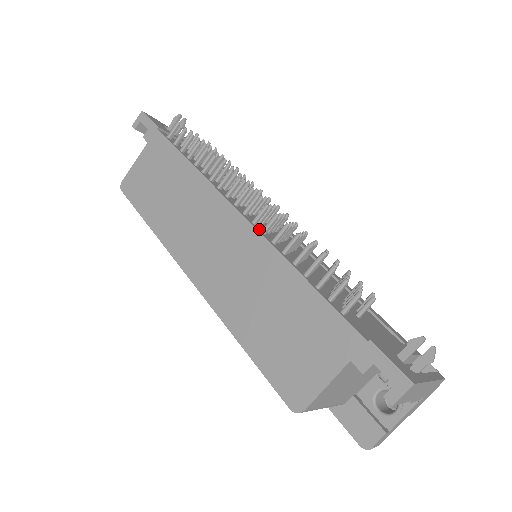
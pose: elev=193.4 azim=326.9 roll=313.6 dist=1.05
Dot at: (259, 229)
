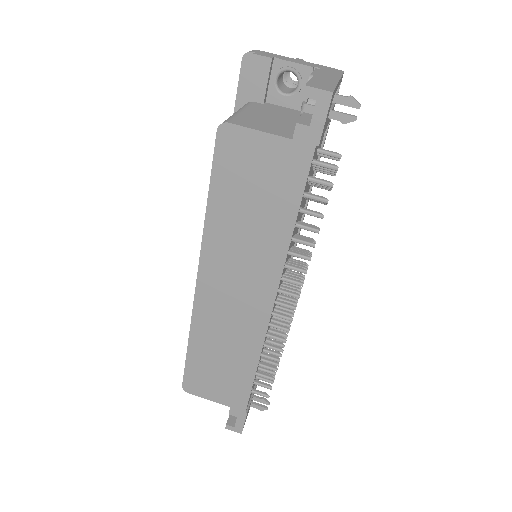
Dot at: (270, 320)
